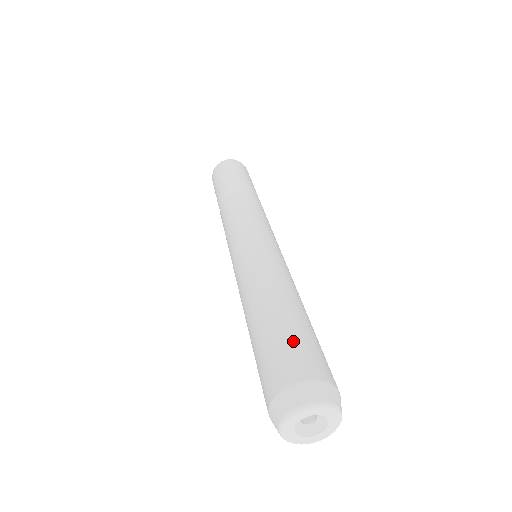
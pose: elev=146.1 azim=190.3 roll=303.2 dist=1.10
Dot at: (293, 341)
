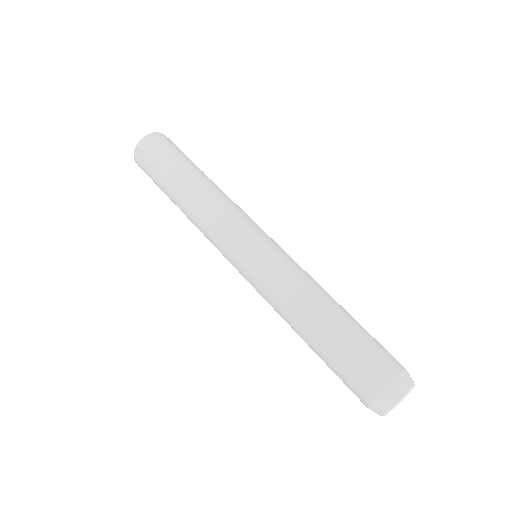
Dot at: (360, 353)
